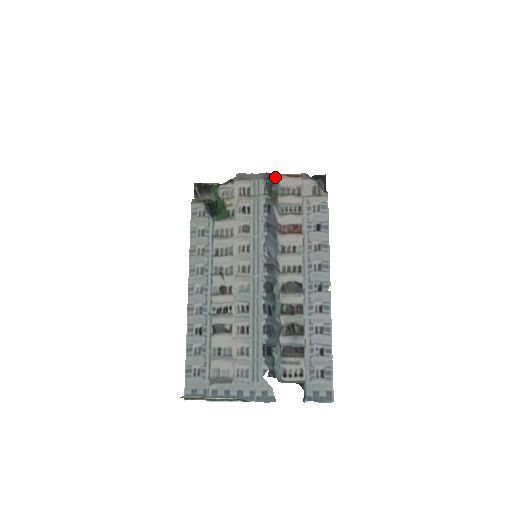
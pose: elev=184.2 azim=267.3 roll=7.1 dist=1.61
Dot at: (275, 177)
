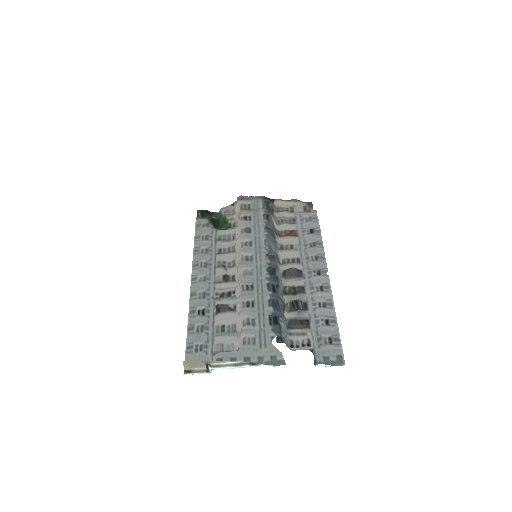
Dot at: (271, 200)
